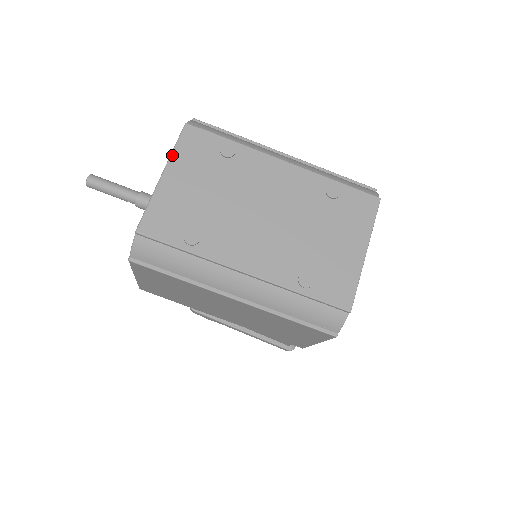
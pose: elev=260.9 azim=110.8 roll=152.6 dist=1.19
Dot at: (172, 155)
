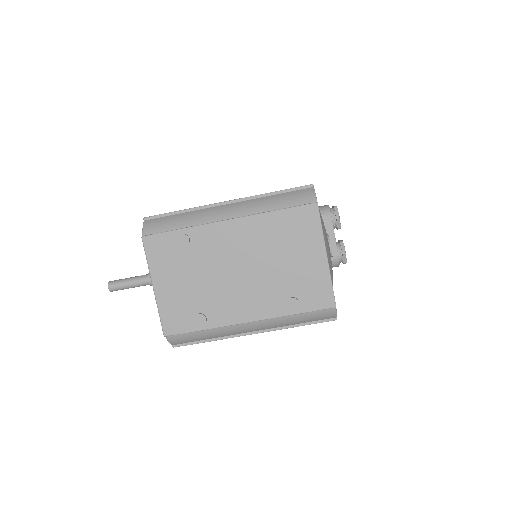
Dot at: (149, 269)
